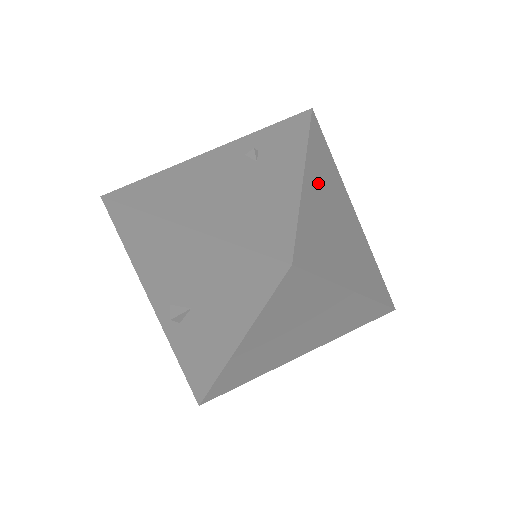
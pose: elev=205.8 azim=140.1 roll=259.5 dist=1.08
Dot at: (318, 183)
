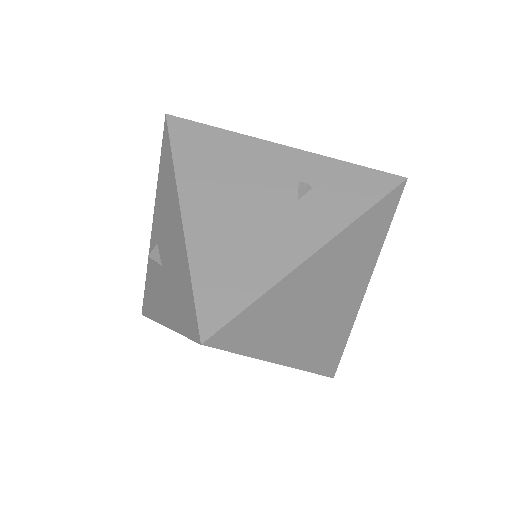
Dot at: (328, 264)
